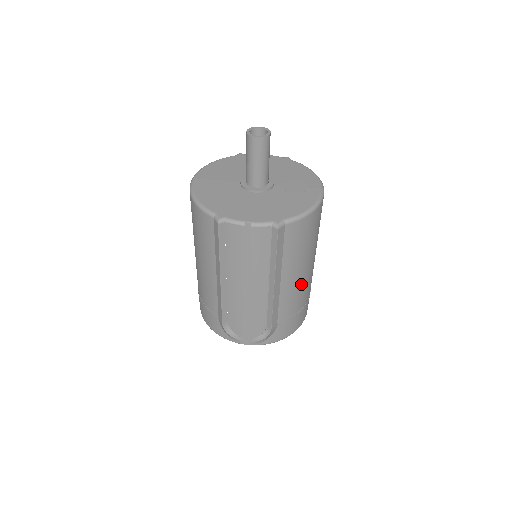
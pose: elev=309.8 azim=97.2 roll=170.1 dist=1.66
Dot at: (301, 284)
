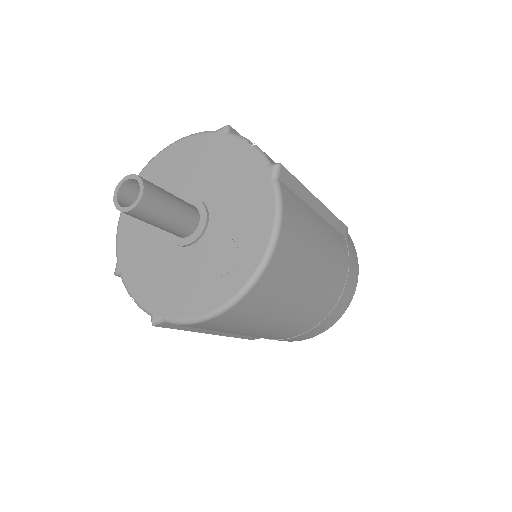
Dot at: (267, 333)
